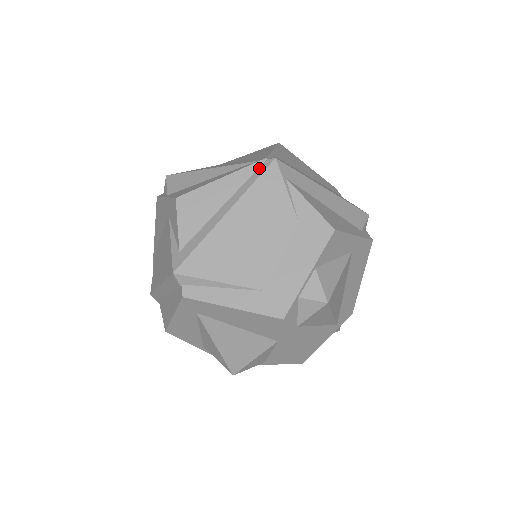
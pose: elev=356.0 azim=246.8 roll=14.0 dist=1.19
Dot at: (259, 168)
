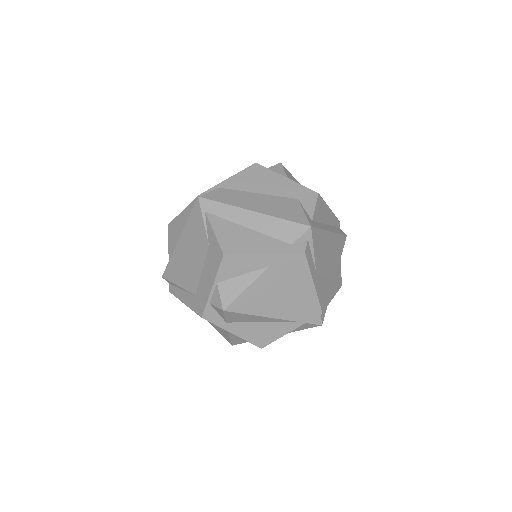
Dot at: occluded
